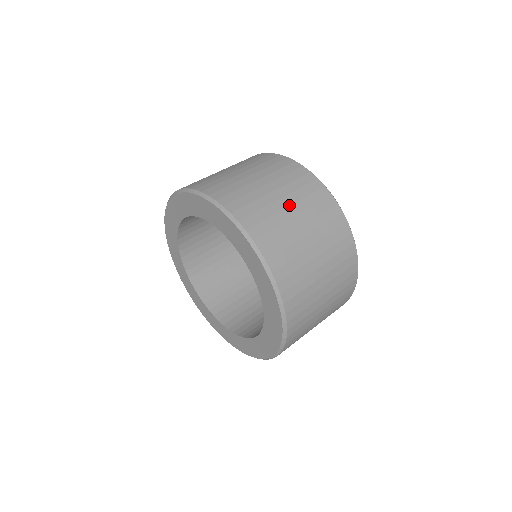
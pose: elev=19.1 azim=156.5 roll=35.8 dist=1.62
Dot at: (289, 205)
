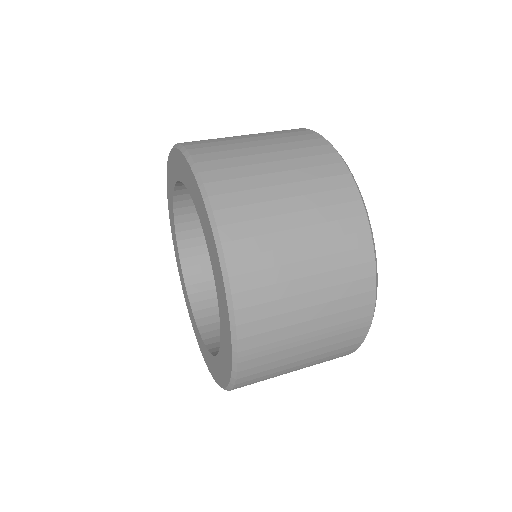
Dot at: (253, 137)
